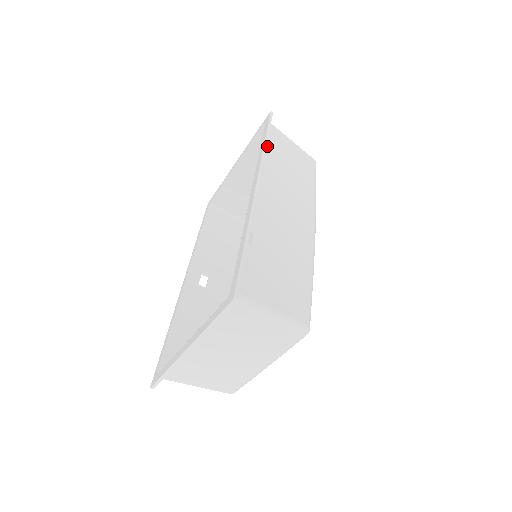
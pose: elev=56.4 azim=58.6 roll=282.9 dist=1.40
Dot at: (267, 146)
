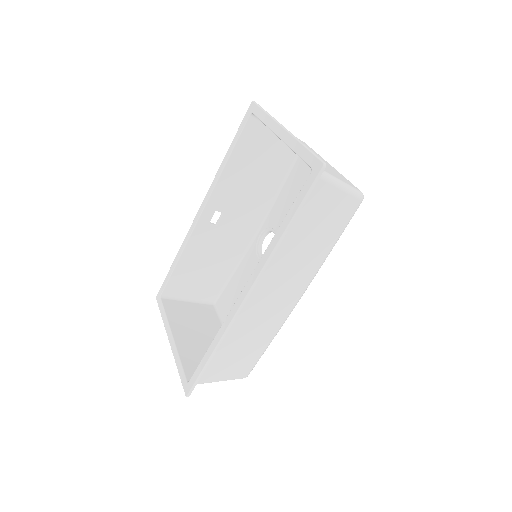
Dot at: occluded
